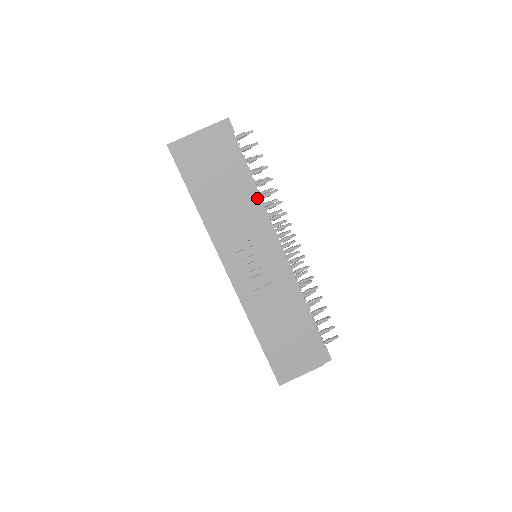
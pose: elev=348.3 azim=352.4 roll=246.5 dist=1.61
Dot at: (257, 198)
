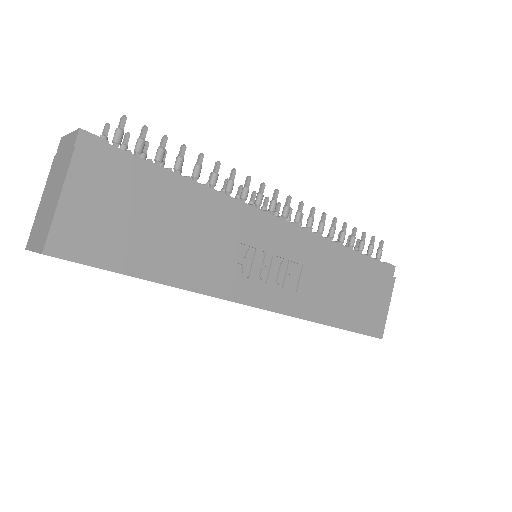
Dot at: (211, 195)
